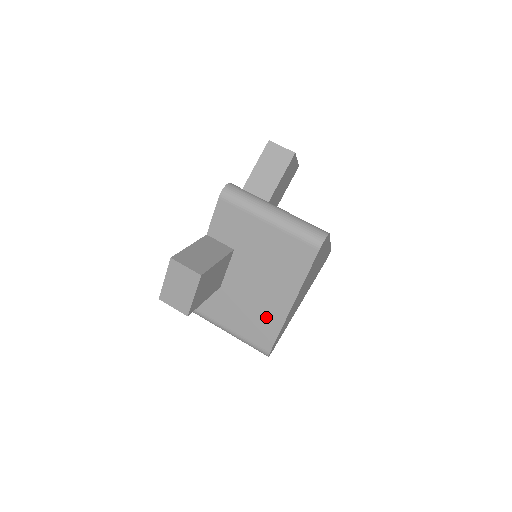
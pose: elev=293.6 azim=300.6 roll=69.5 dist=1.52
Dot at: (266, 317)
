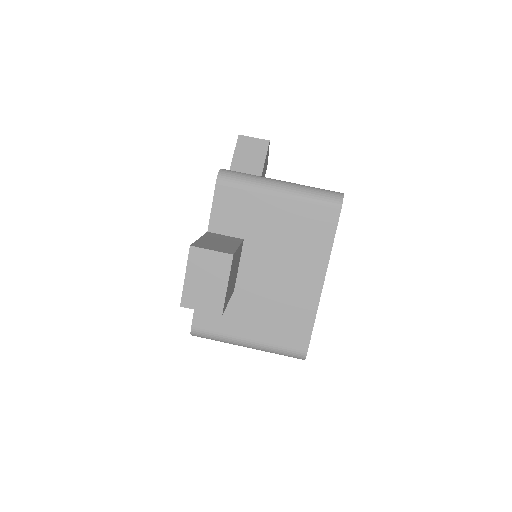
Dot at: (295, 309)
